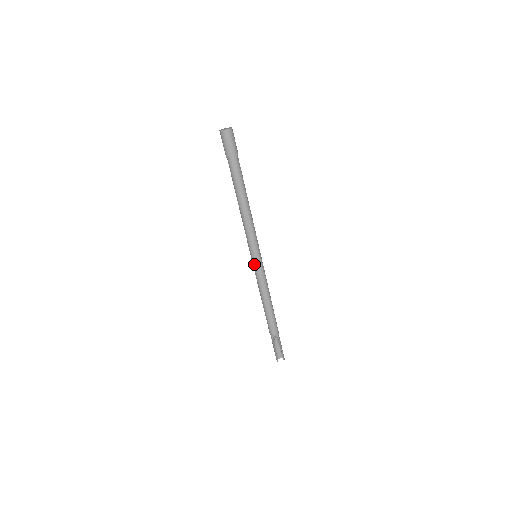
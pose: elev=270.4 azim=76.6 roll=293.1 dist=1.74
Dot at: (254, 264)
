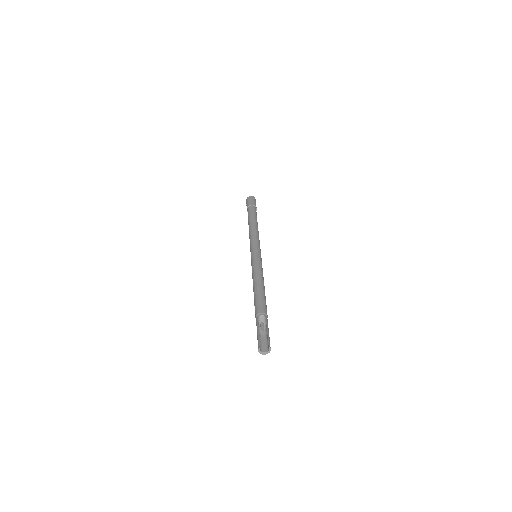
Dot at: (252, 257)
